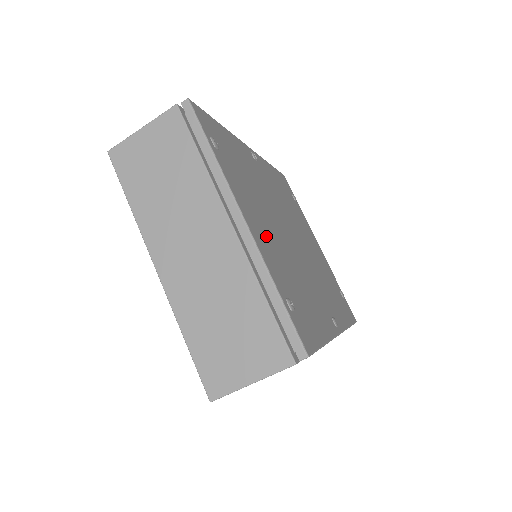
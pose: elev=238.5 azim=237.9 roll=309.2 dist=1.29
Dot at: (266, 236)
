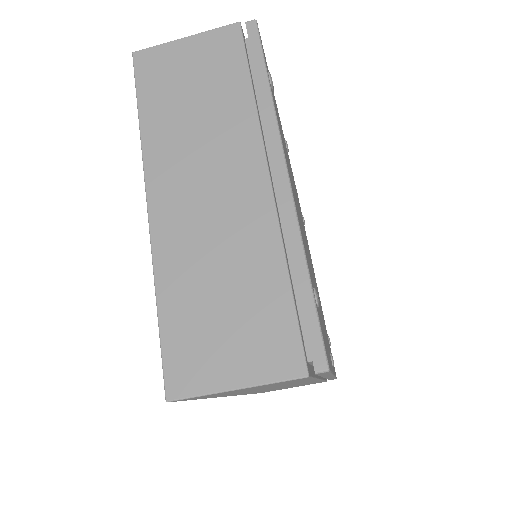
Dot at: occluded
